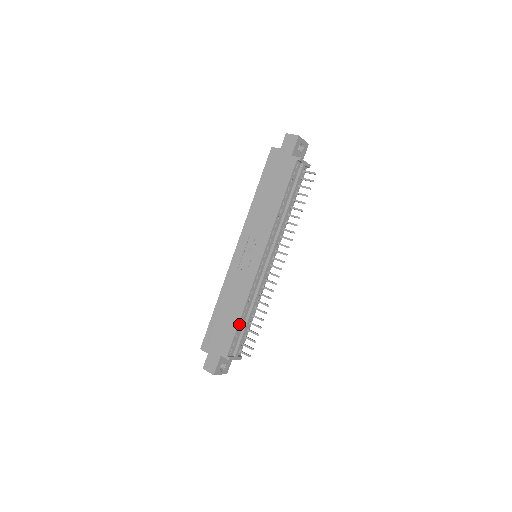
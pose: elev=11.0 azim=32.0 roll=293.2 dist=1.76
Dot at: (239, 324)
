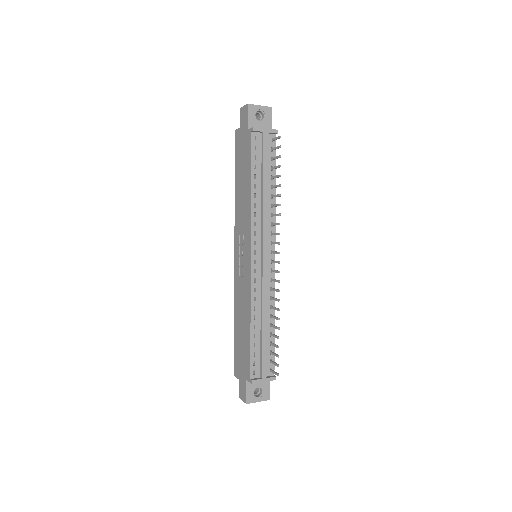
Dot at: (252, 339)
